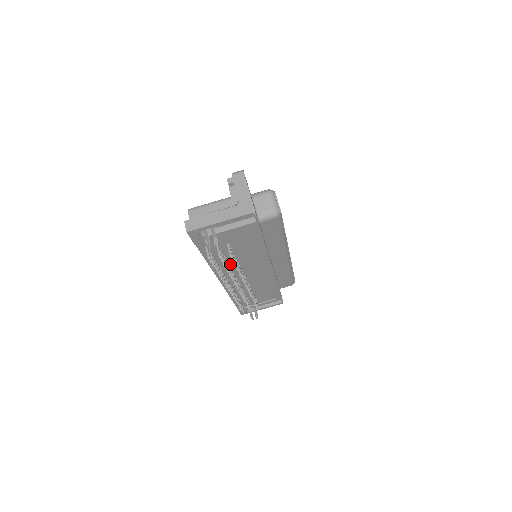
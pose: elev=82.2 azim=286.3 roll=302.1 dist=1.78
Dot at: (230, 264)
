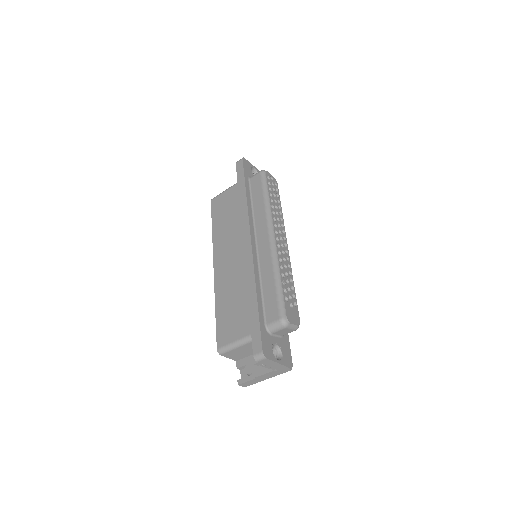
Dot at: occluded
